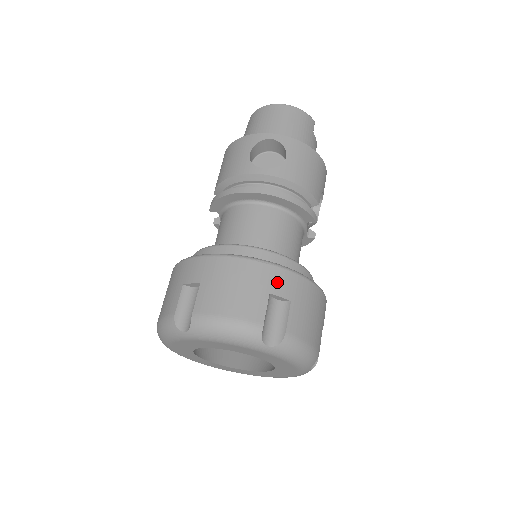
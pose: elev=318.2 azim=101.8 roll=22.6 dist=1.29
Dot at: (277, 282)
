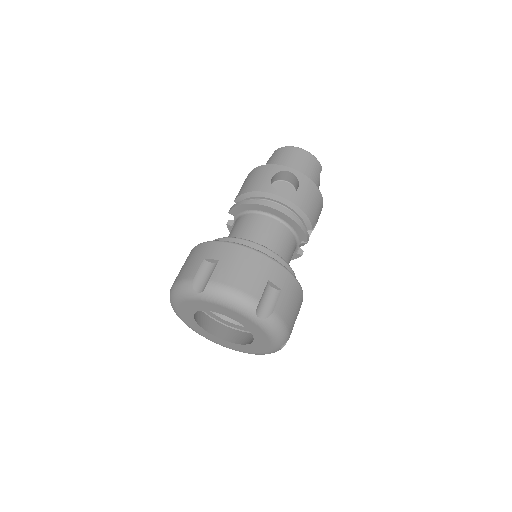
Dot at: (275, 274)
